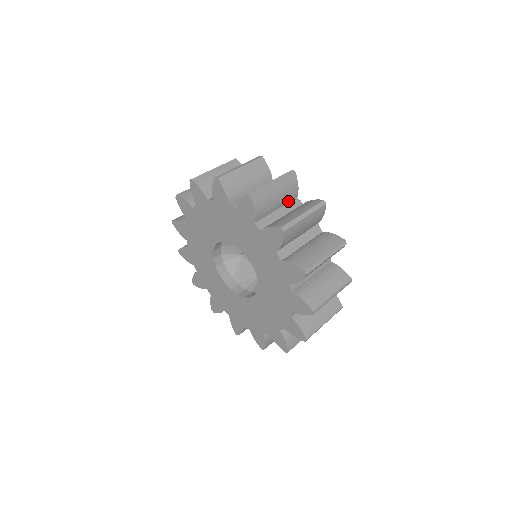
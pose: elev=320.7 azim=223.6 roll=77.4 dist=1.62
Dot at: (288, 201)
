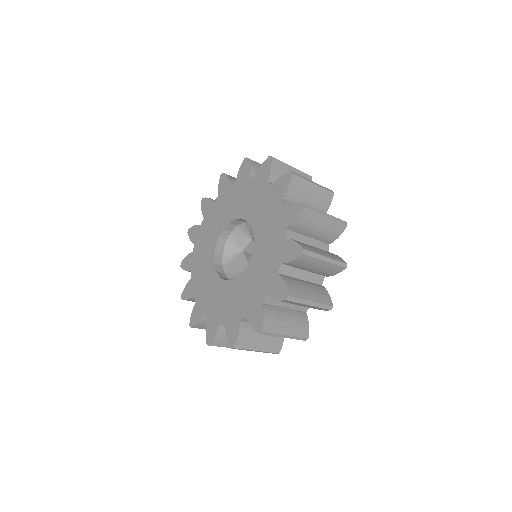
Dot at: occluded
